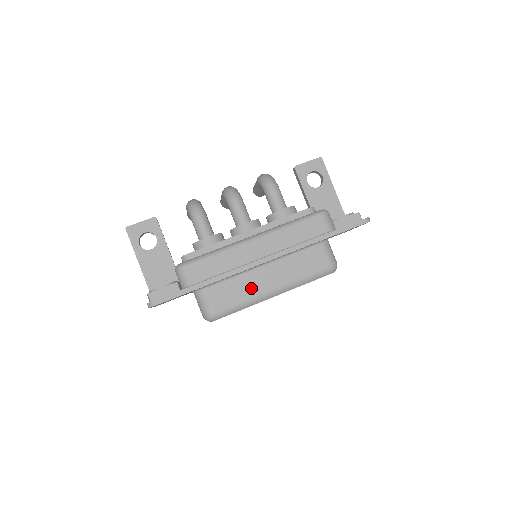
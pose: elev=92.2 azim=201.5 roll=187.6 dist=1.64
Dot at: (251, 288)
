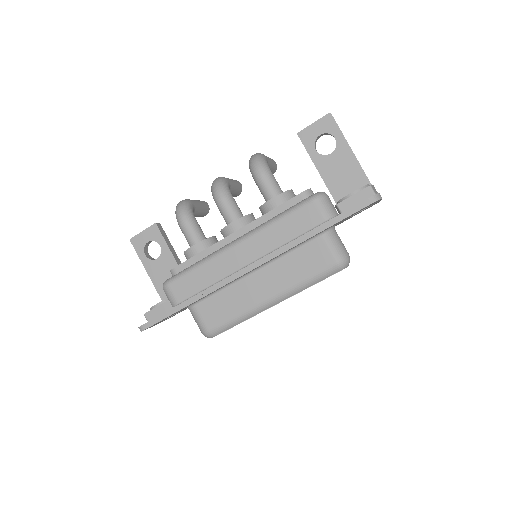
Dot at: (244, 300)
